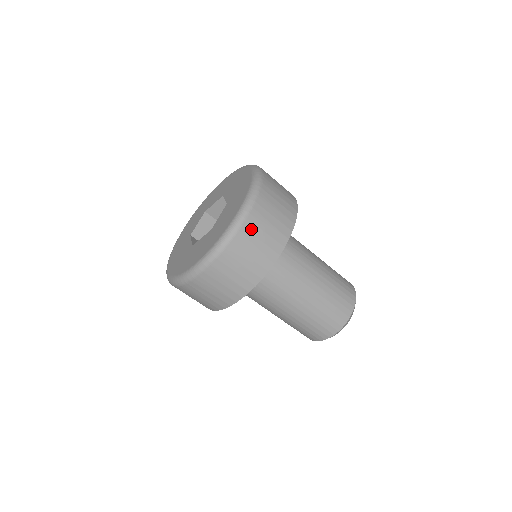
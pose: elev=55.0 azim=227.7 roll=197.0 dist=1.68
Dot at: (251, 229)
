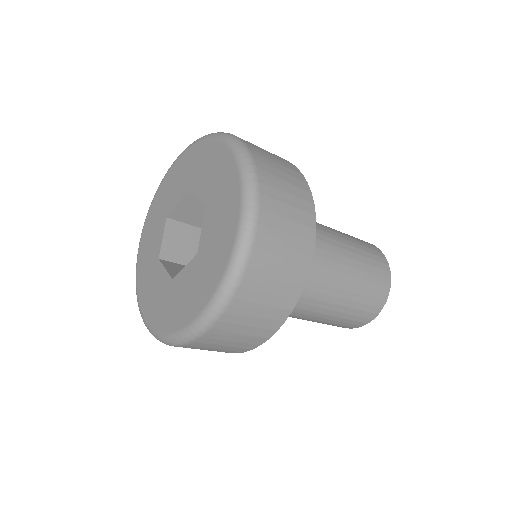
Dot at: (208, 342)
